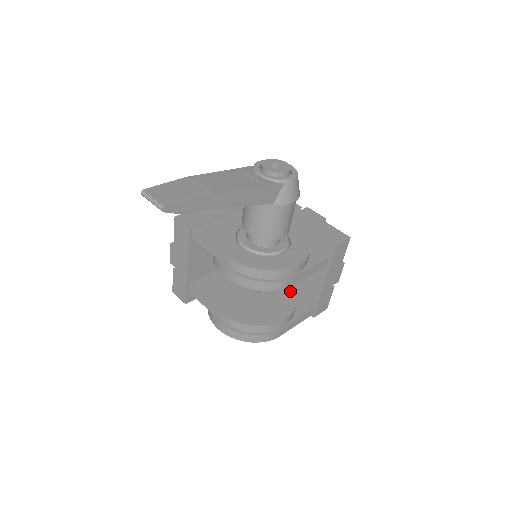
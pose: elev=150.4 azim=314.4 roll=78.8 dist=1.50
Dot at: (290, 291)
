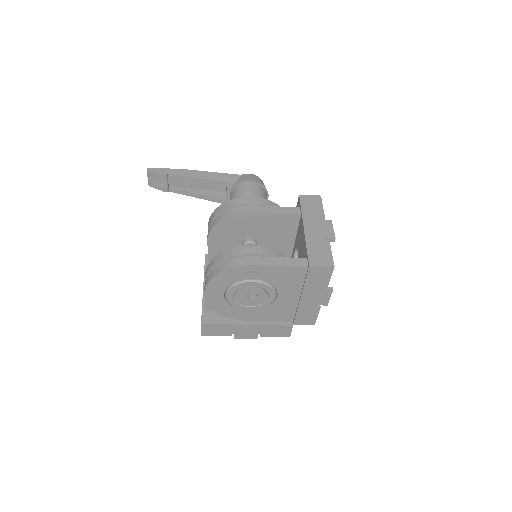
Dot at: occluded
